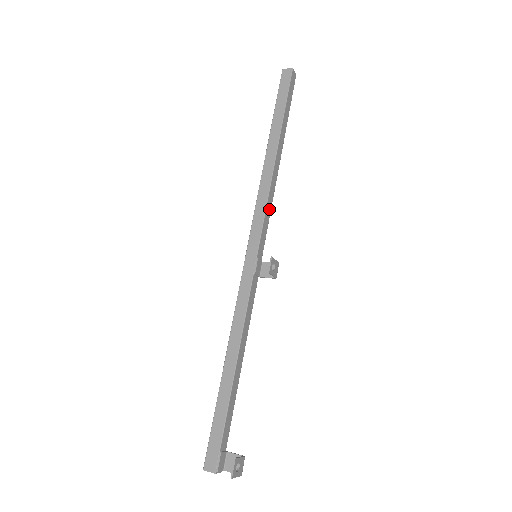
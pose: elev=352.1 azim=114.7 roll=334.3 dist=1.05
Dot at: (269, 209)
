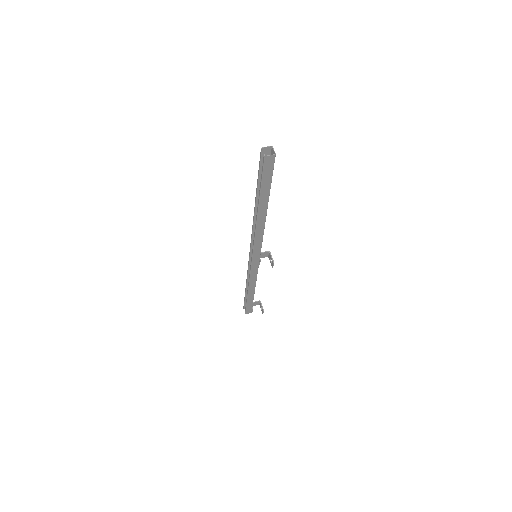
Dot at: occluded
